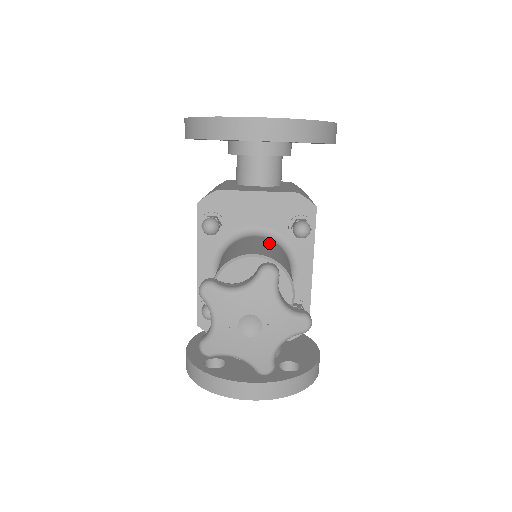
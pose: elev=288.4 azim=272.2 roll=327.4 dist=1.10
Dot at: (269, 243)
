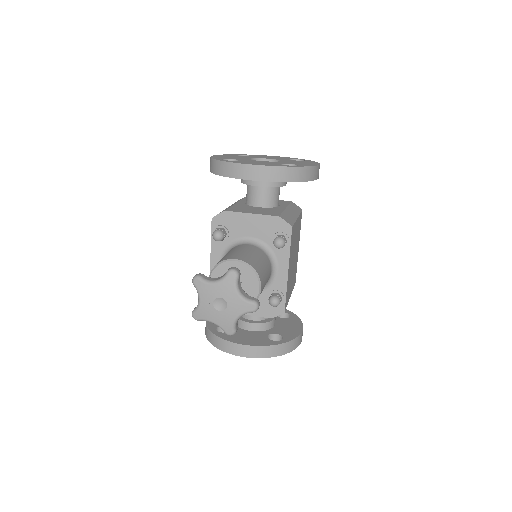
Dot at: (254, 250)
